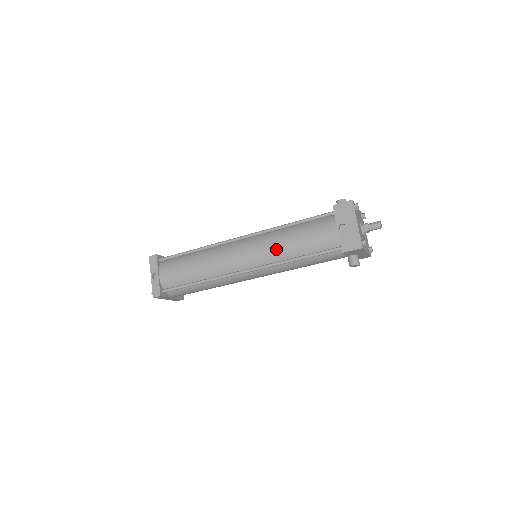
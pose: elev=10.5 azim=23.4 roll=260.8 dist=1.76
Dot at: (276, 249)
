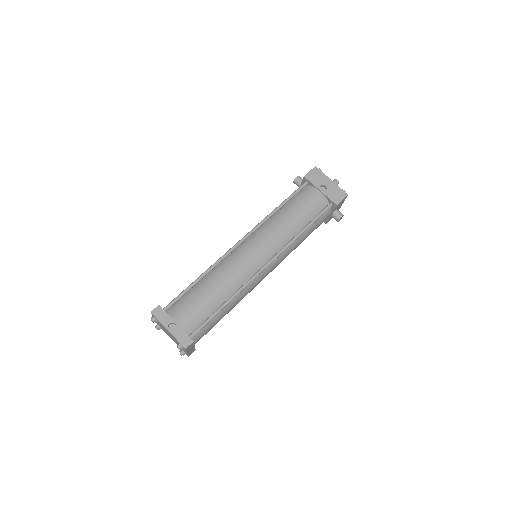
Dot at: (282, 231)
